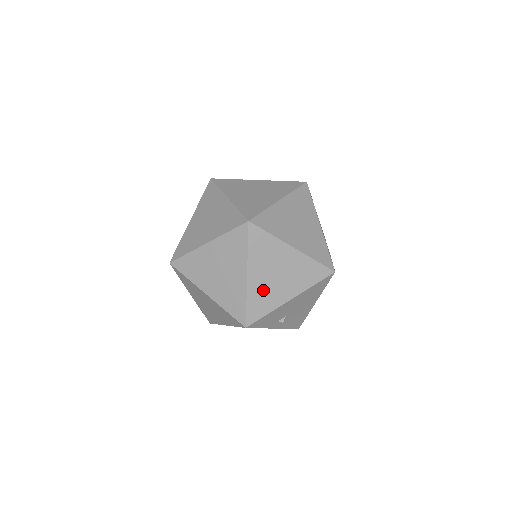
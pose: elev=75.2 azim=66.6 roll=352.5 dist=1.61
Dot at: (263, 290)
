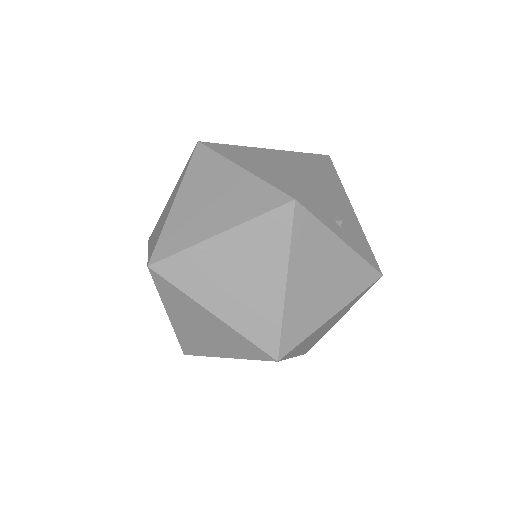
Dot at: (274, 173)
